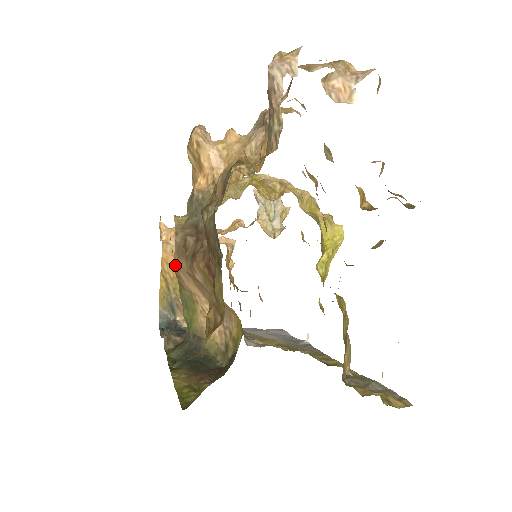
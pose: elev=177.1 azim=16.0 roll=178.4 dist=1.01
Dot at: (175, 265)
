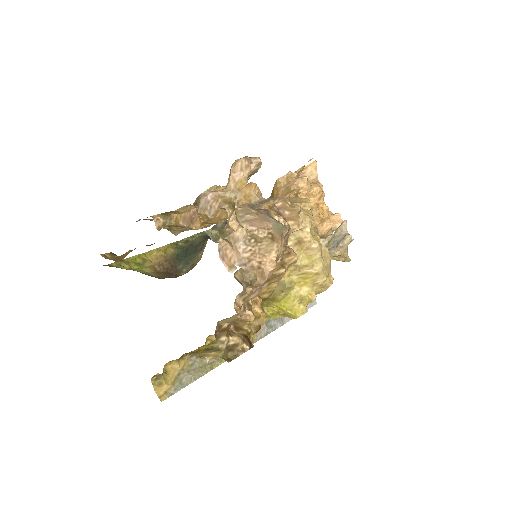
Dot at: occluded
